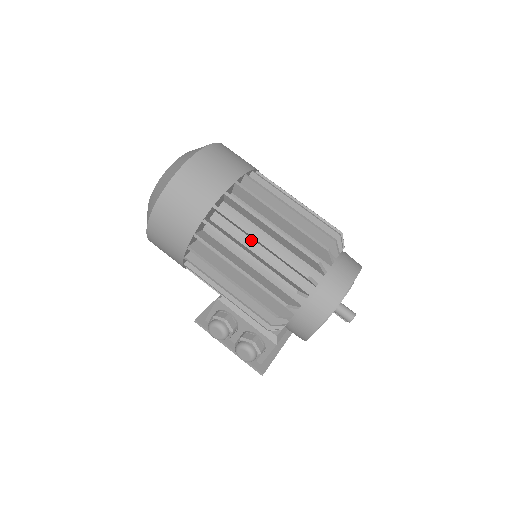
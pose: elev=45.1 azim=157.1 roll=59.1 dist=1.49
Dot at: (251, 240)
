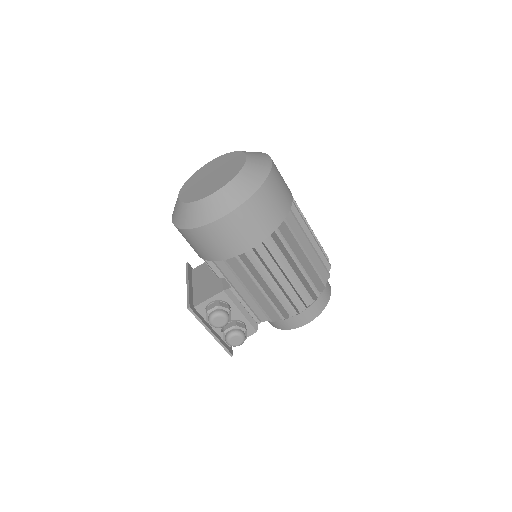
Dot at: (291, 250)
